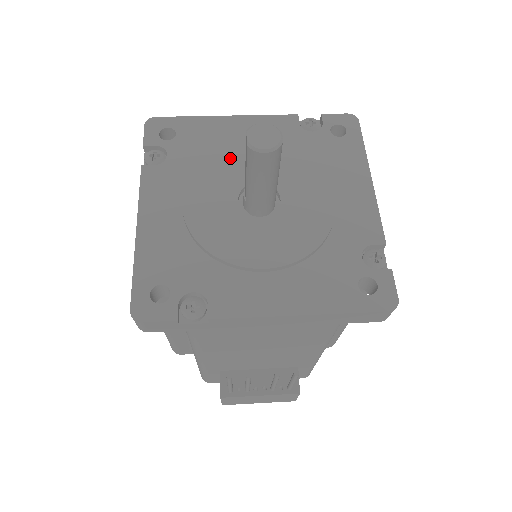
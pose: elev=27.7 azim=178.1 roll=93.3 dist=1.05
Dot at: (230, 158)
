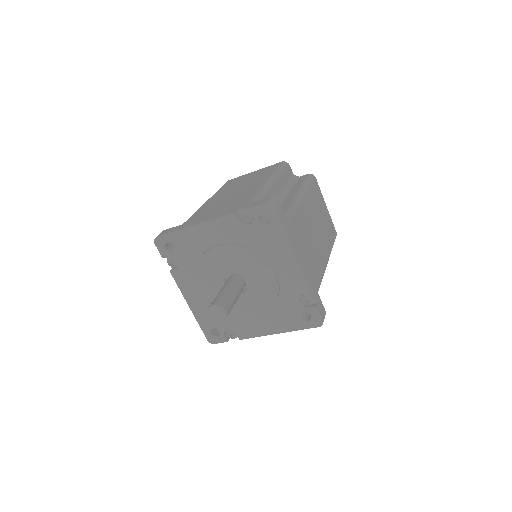
Dot at: (210, 261)
